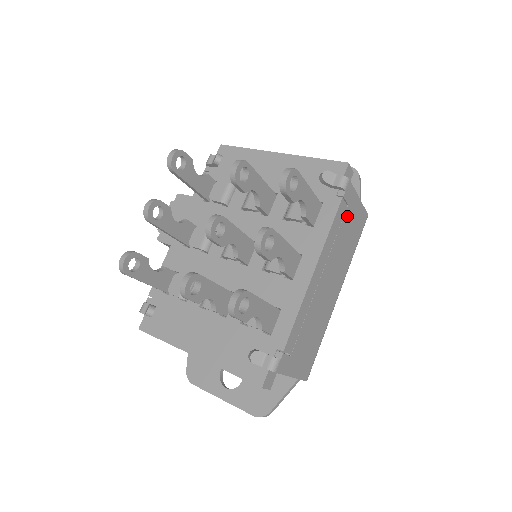
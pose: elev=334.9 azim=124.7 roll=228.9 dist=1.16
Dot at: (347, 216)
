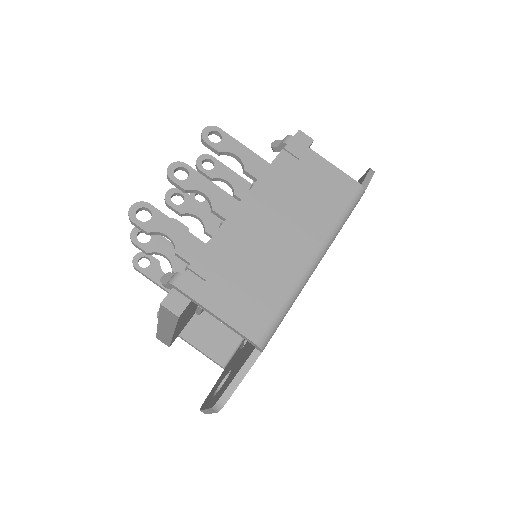
Dot at: (302, 170)
